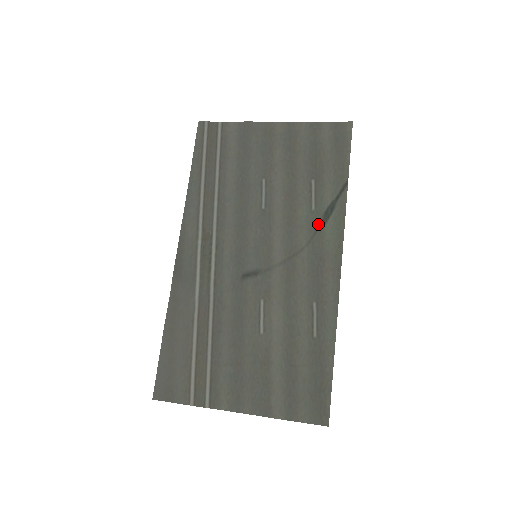
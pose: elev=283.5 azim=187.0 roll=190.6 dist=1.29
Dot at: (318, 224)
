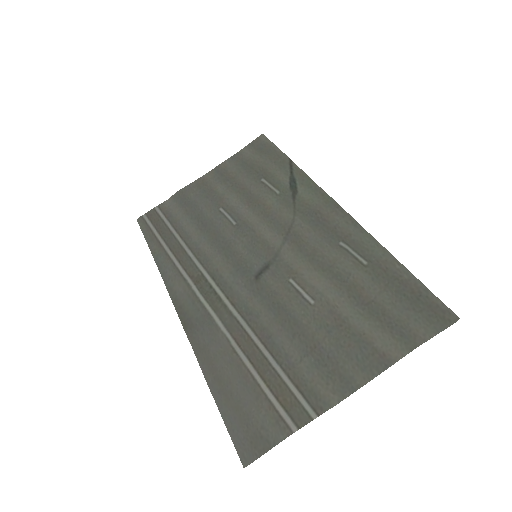
Dot at: (291, 197)
